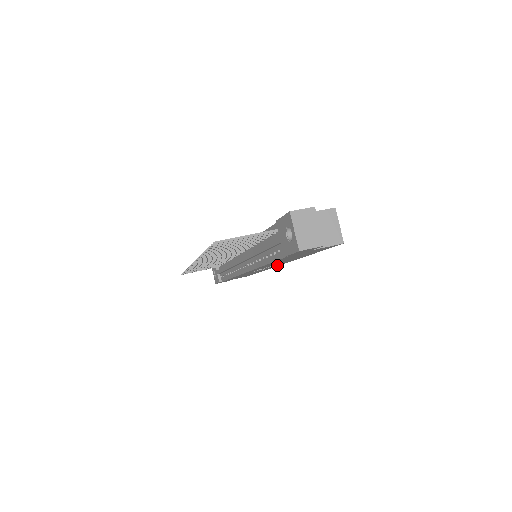
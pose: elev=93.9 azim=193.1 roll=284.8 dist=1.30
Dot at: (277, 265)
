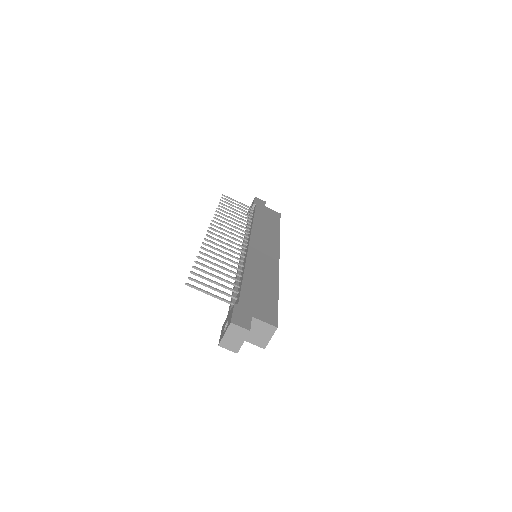
Dot at: occluded
